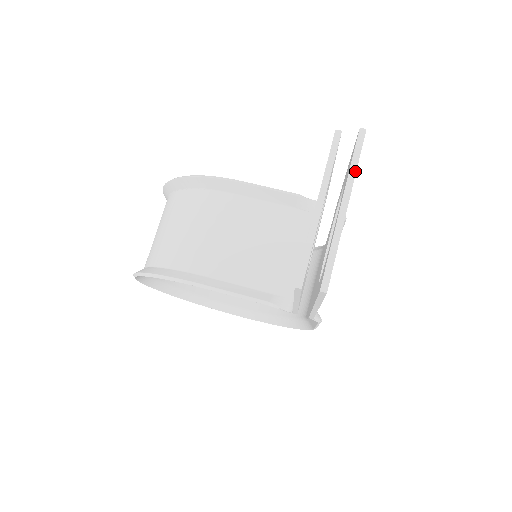
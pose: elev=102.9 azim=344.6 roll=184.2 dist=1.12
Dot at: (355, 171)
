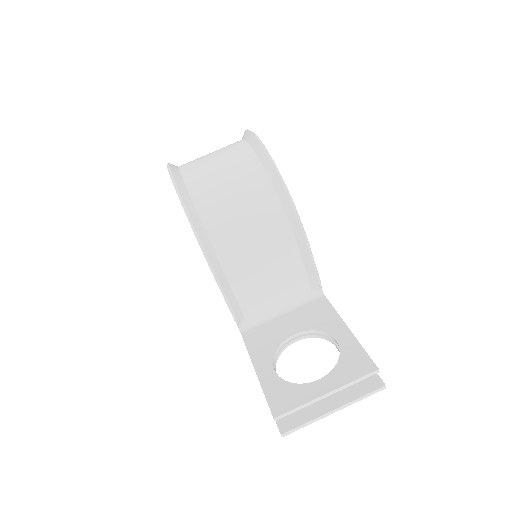
Dot at: occluded
